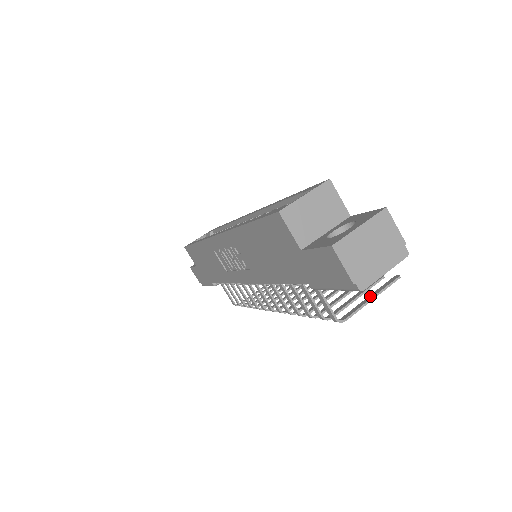
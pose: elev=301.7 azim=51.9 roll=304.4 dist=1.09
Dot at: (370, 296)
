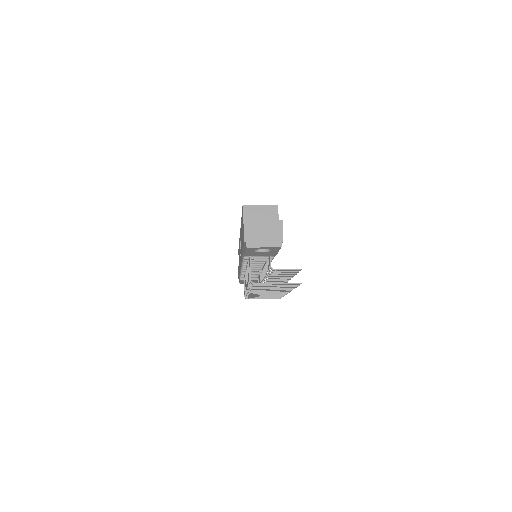
Dot at: (278, 283)
